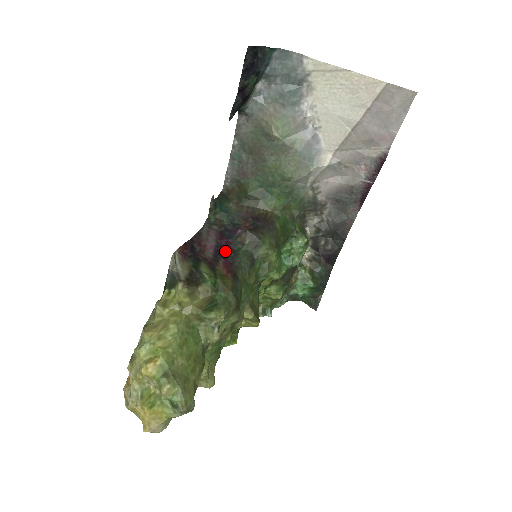
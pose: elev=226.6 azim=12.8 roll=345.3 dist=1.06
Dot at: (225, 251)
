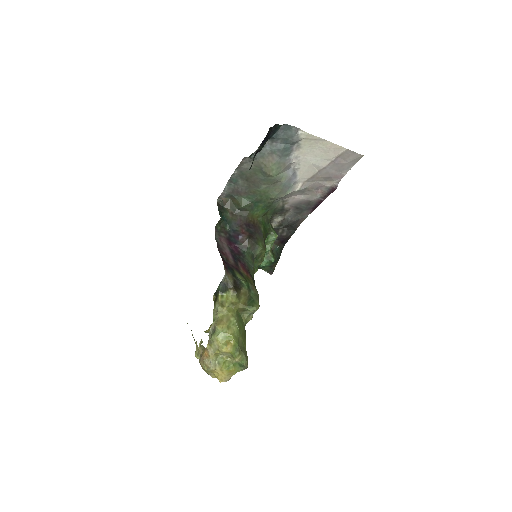
Dot at: (237, 255)
